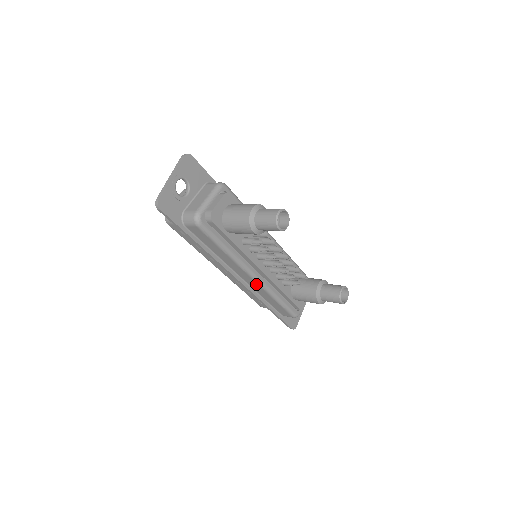
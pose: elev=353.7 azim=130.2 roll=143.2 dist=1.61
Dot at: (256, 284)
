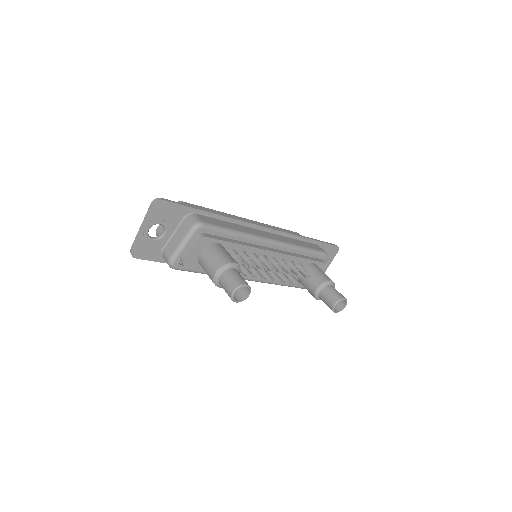
Dot at: occluded
